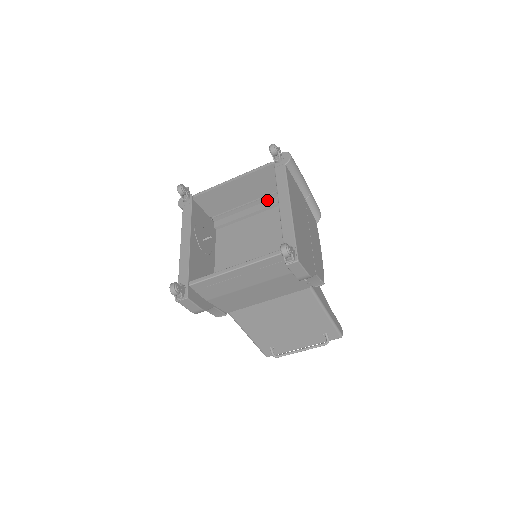
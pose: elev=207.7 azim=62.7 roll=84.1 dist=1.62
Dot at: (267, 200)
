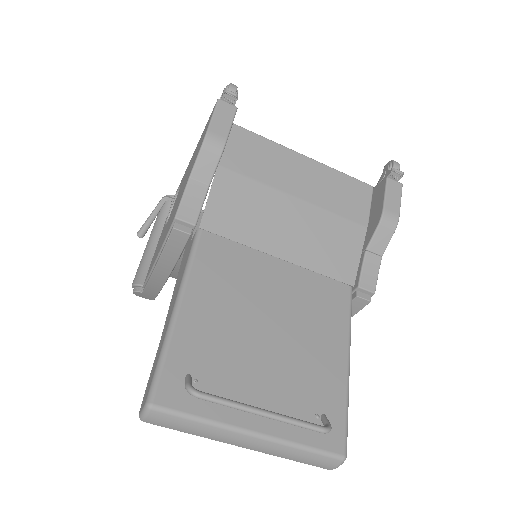
Dot at: occluded
